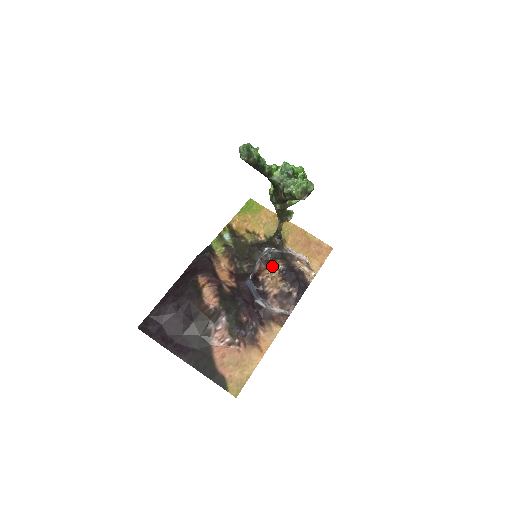
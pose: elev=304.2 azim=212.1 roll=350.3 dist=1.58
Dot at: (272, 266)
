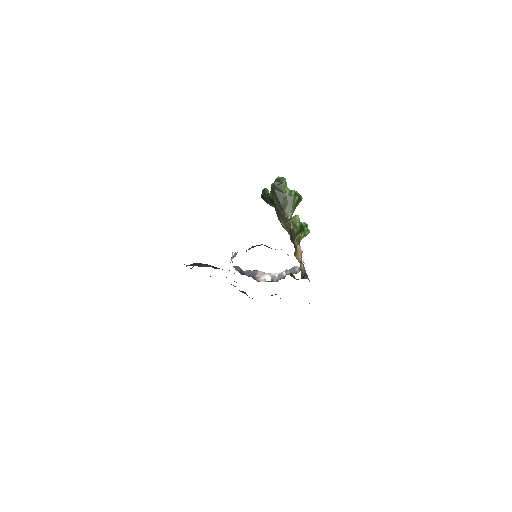
Dot at: occluded
